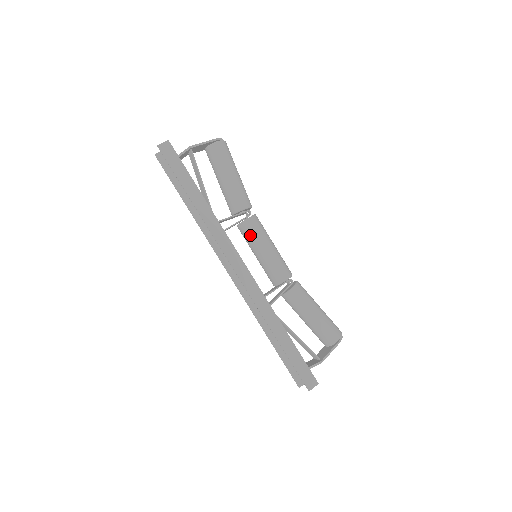
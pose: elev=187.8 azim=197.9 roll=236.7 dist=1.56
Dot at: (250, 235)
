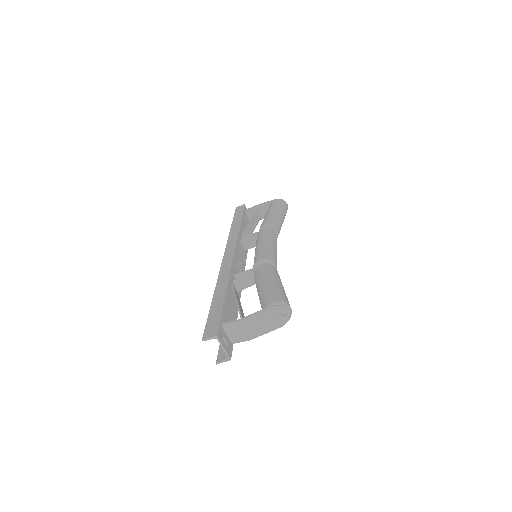
Dot at: (257, 239)
